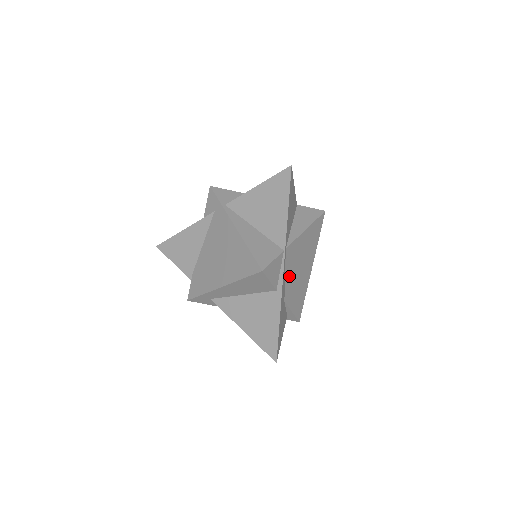
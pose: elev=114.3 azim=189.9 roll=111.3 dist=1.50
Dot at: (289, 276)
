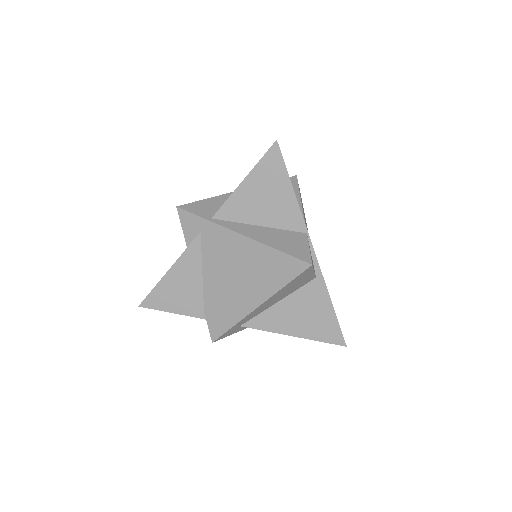
Dot at: occluded
